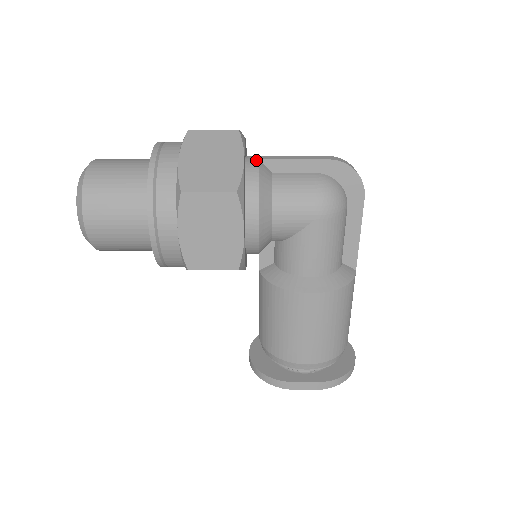
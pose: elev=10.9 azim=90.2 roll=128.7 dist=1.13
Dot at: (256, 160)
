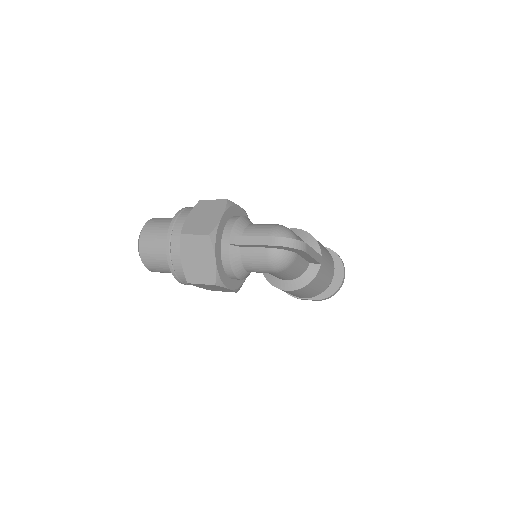
Dot at: (227, 245)
